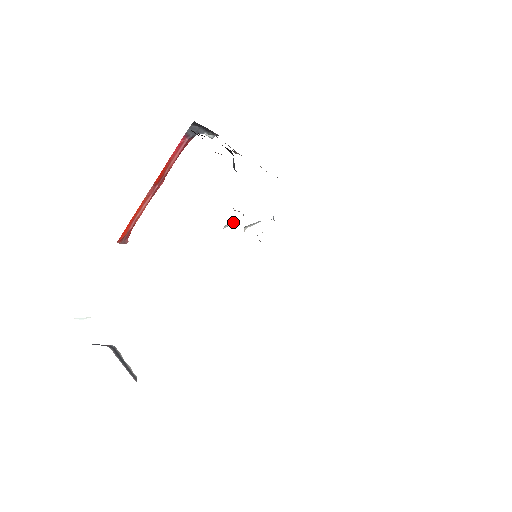
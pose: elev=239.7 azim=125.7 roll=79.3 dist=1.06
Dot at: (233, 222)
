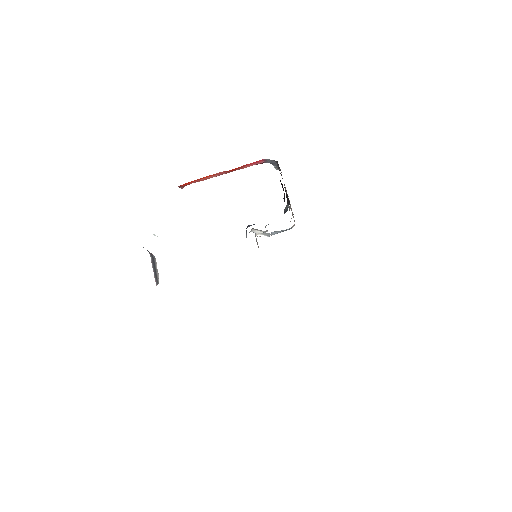
Dot at: occluded
